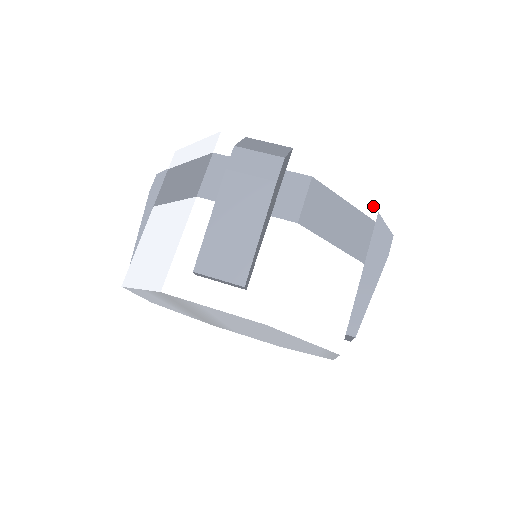
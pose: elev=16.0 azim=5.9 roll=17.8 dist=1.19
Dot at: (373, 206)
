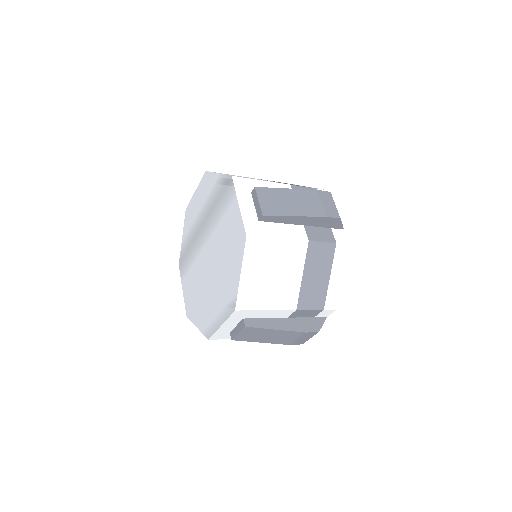
Dot at: (332, 303)
